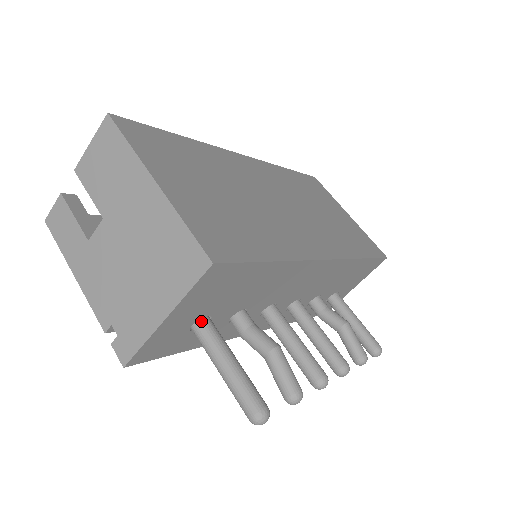
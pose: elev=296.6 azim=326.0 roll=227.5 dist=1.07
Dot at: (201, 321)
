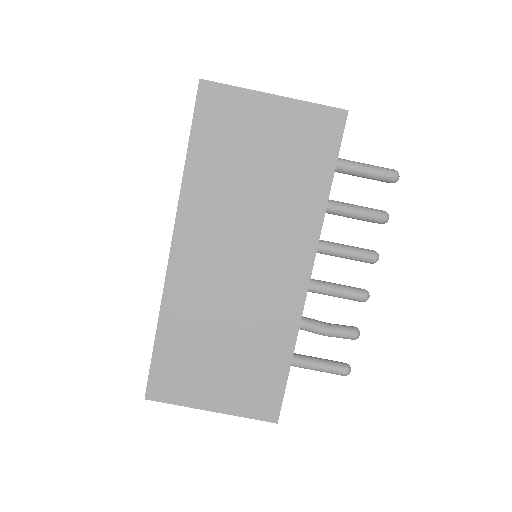
Dot at: occluded
